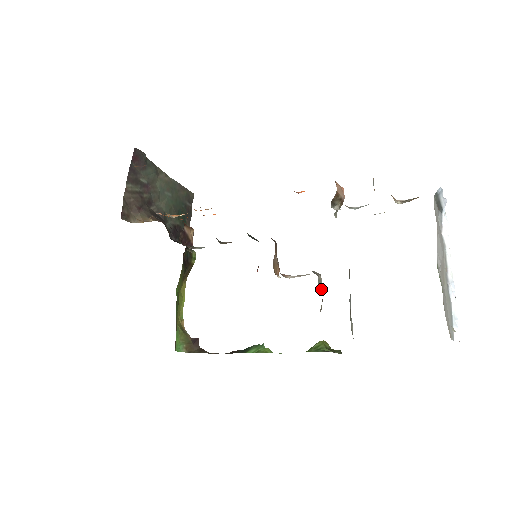
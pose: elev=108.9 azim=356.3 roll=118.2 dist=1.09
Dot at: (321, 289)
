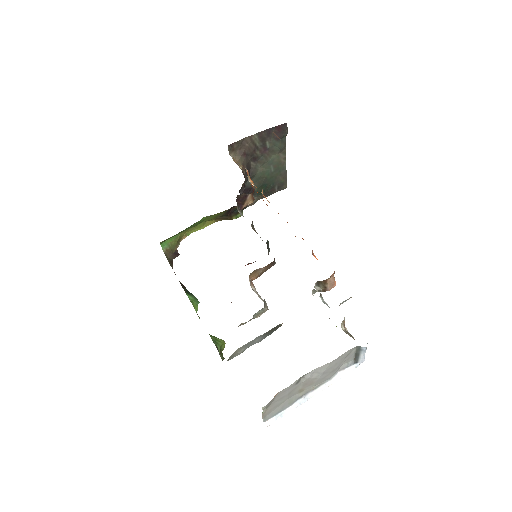
Dot at: (258, 316)
